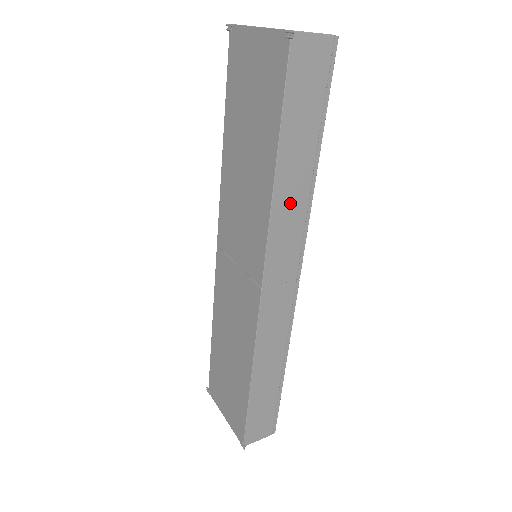
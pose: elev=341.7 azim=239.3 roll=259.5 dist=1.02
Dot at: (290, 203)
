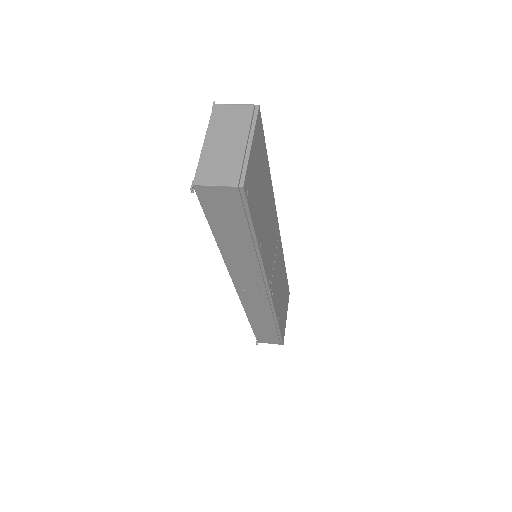
Dot at: (240, 260)
